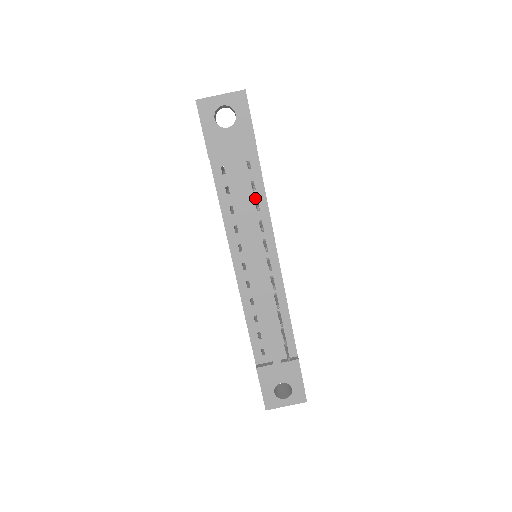
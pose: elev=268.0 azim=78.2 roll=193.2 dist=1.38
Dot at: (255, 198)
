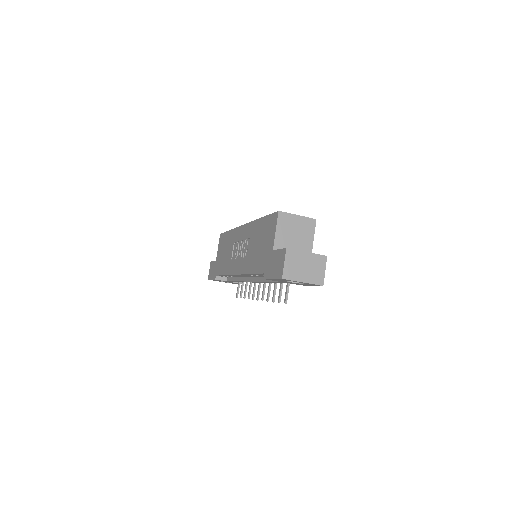
Dot at: occluded
